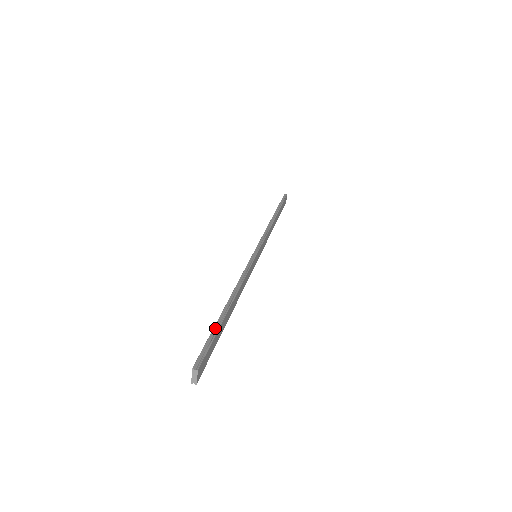
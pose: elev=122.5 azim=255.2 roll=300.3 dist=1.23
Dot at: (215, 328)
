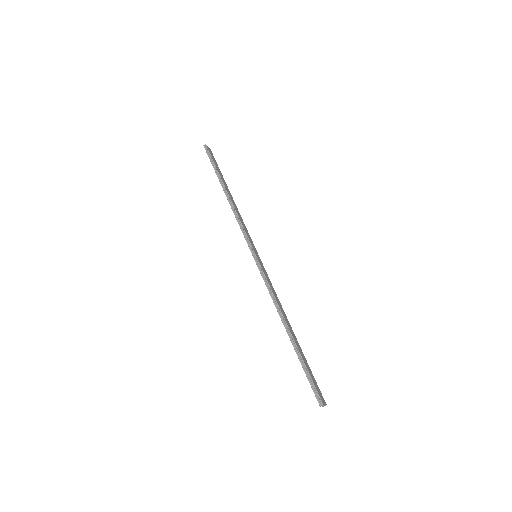
Dot at: (301, 363)
